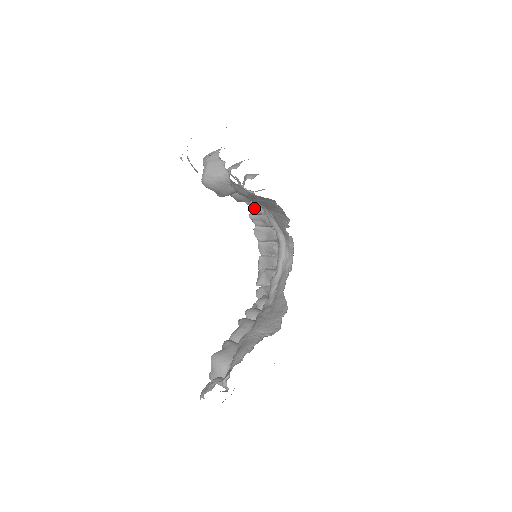
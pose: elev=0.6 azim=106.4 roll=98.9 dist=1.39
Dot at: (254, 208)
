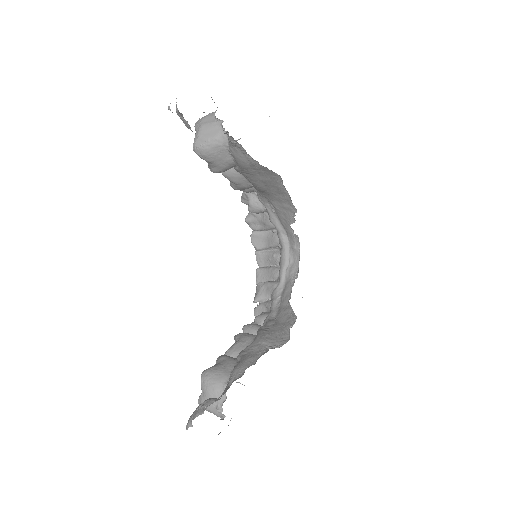
Dot at: (252, 204)
